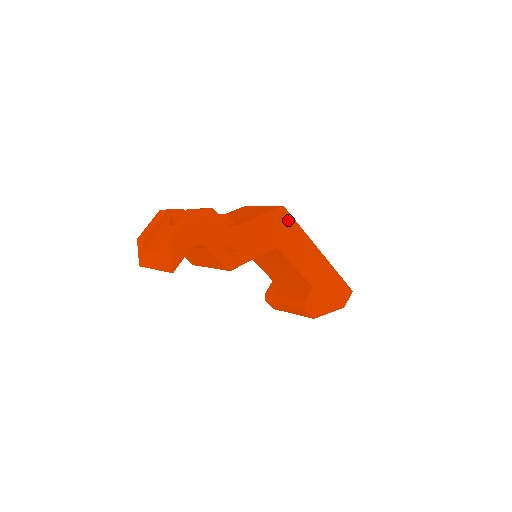
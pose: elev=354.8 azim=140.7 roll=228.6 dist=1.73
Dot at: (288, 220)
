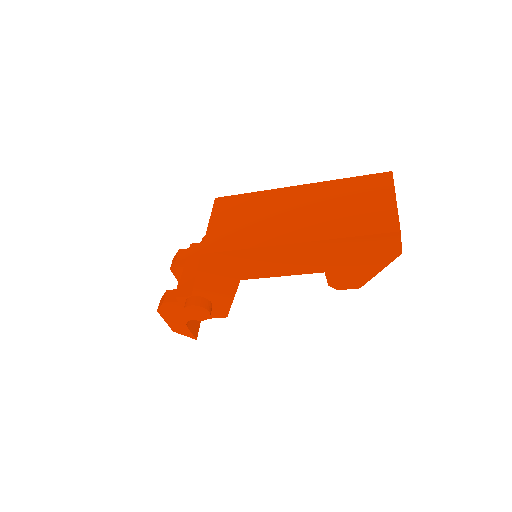
Dot at: (221, 257)
